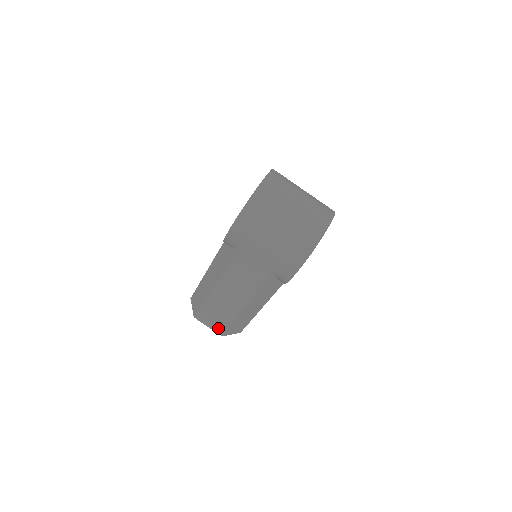
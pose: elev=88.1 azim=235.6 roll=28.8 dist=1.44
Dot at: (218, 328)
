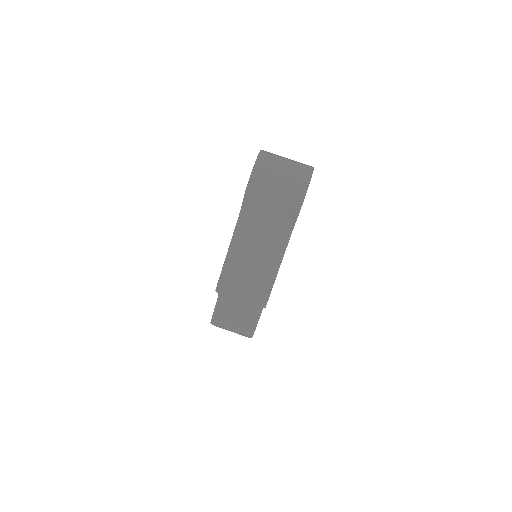
Dot at: (248, 301)
